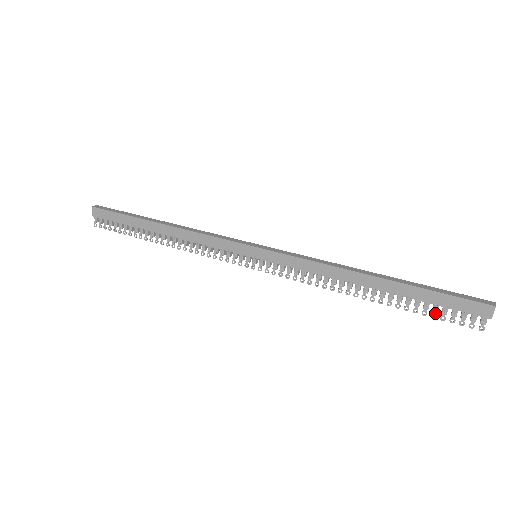
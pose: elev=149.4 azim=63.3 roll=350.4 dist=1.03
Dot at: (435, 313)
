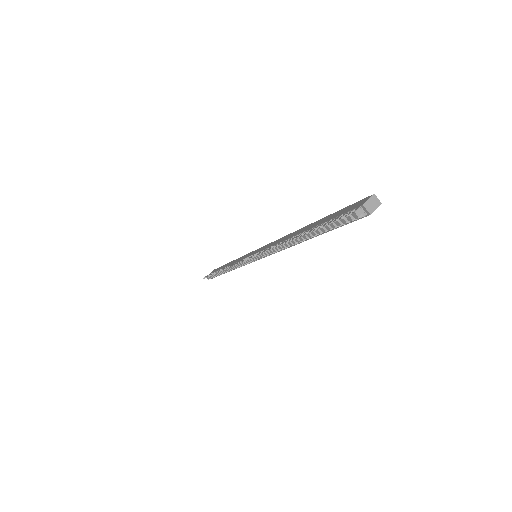
Dot at: (323, 224)
